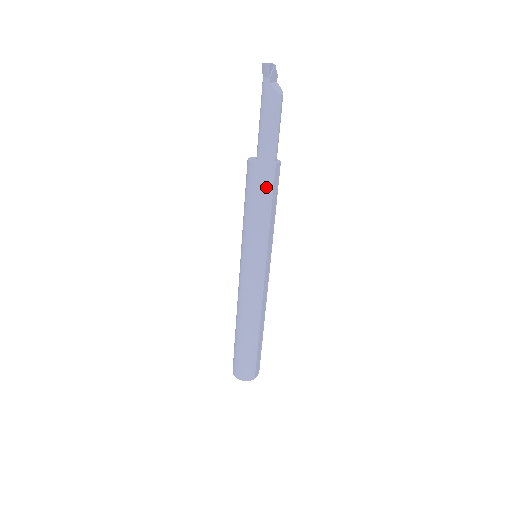
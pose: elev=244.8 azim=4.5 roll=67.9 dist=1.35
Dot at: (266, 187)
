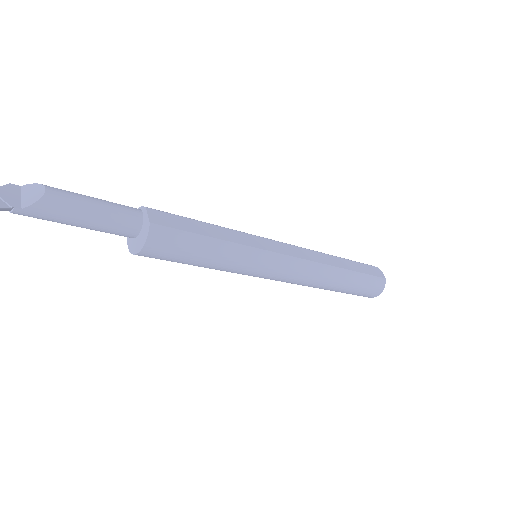
Dot at: (177, 242)
